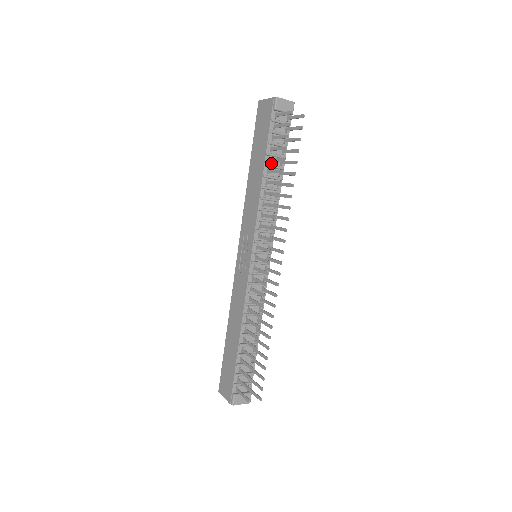
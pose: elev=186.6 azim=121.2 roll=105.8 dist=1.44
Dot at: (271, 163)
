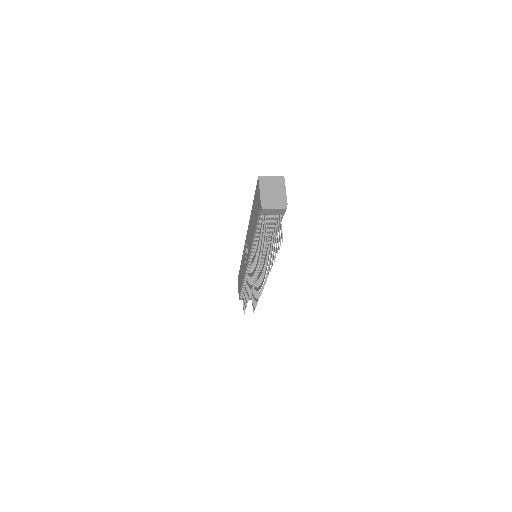
Dot at: occluded
